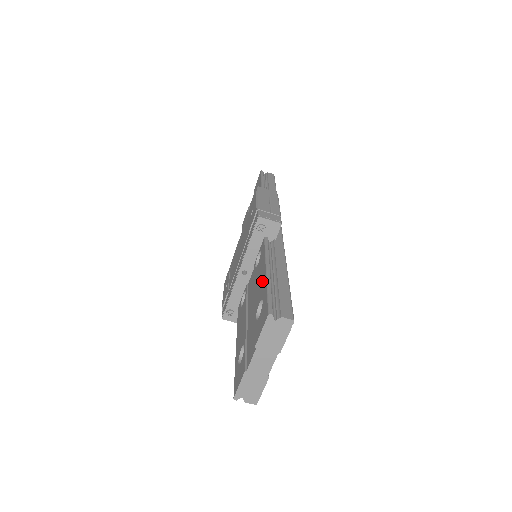
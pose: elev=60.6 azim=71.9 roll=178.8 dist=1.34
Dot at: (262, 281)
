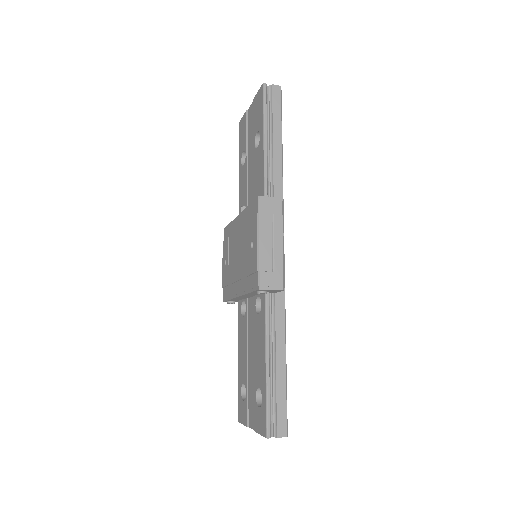
Dot at: (262, 367)
